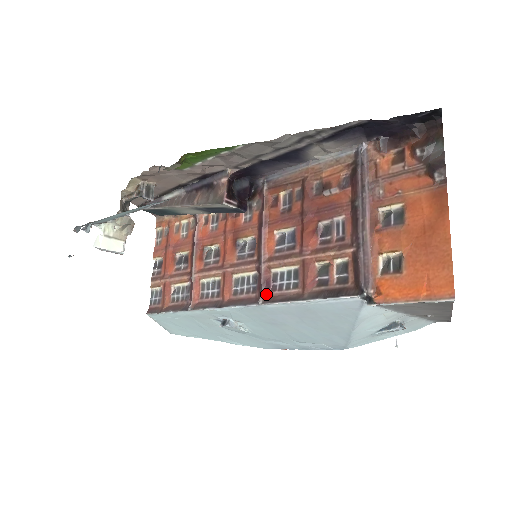
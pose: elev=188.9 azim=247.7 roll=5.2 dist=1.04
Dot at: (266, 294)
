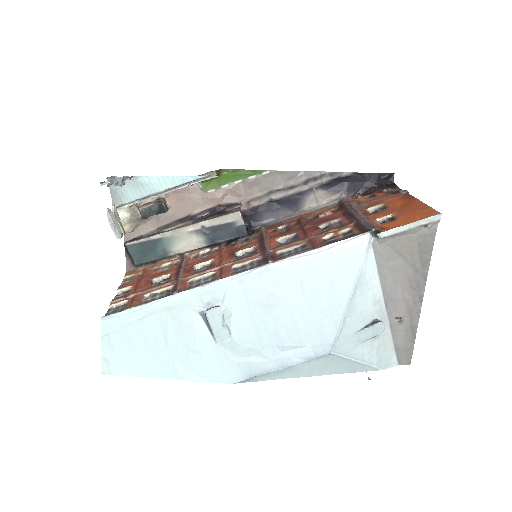
Dot at: (275, 259)
